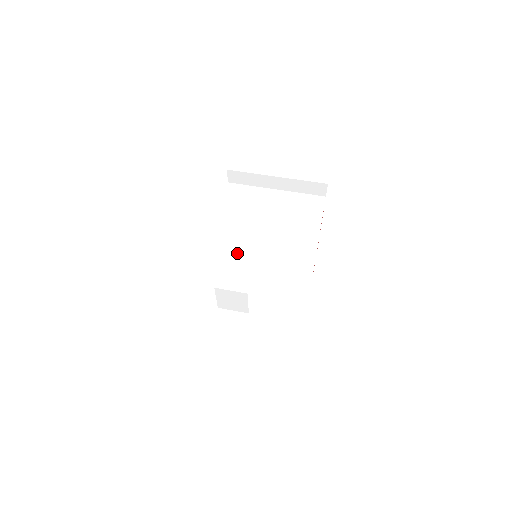
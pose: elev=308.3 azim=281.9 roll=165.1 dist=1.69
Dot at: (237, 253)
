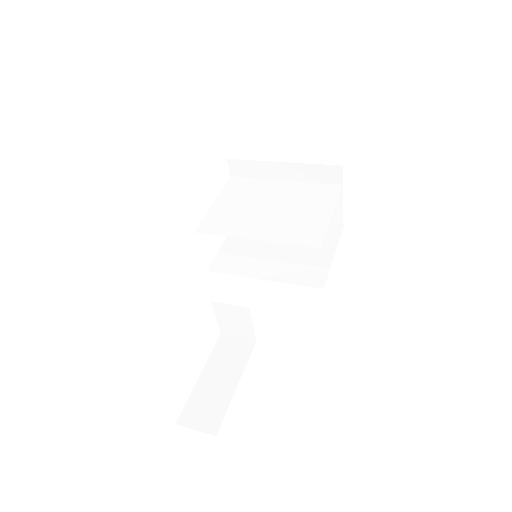
Dot at: (237, 257)
